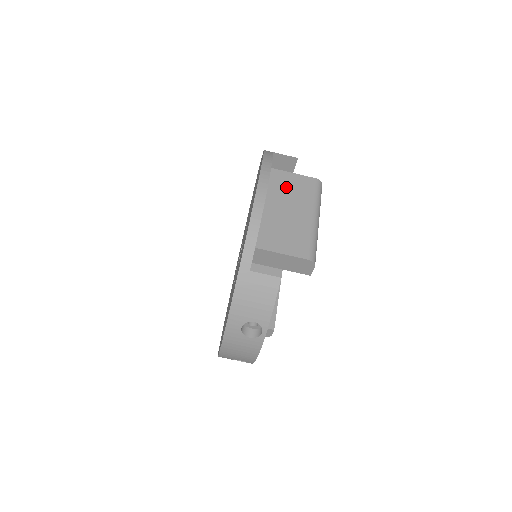
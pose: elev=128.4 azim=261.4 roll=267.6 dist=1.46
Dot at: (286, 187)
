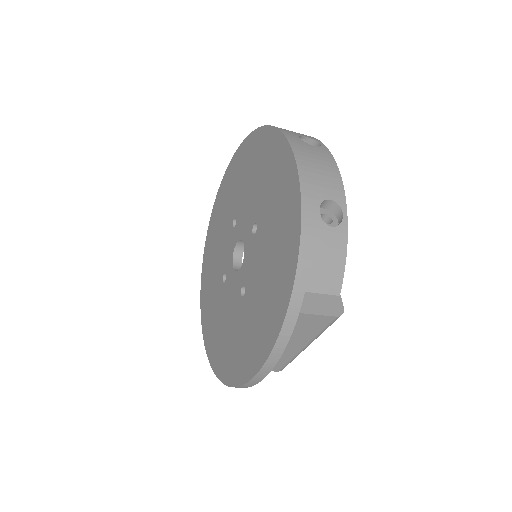
Dot at: occluded
